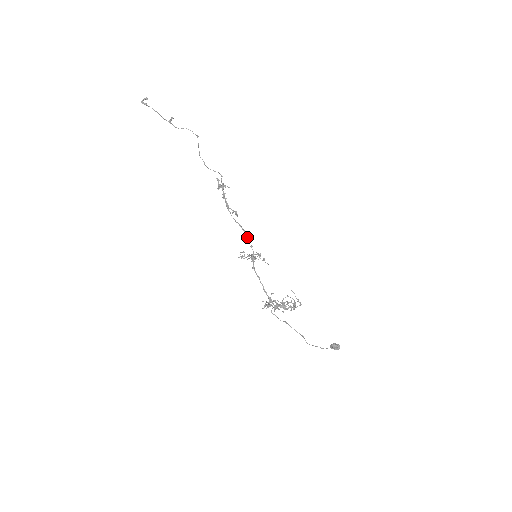
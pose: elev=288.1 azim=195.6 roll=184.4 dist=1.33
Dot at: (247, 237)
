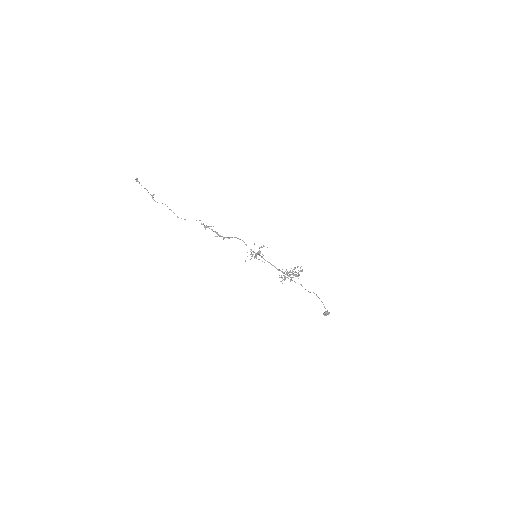
Dot at: (246, 244)
